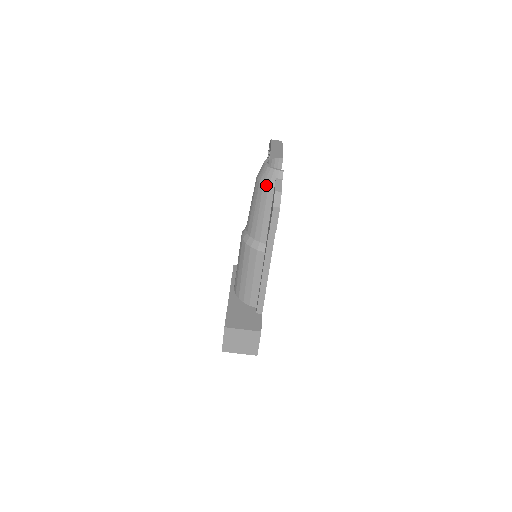
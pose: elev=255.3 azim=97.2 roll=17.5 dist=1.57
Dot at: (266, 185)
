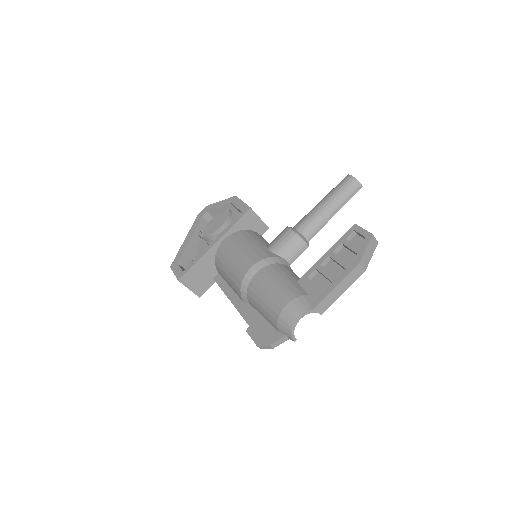
Dot at: (278, 325)
